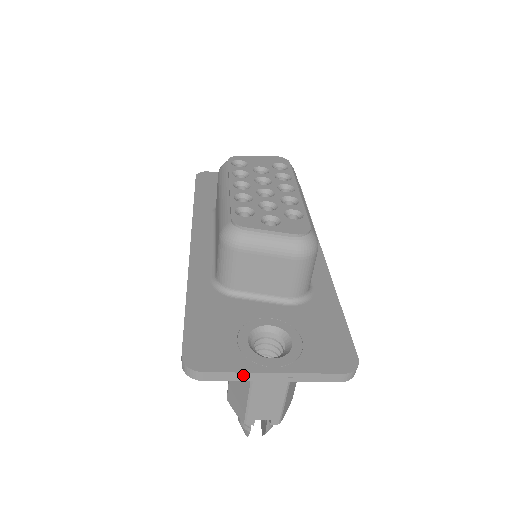
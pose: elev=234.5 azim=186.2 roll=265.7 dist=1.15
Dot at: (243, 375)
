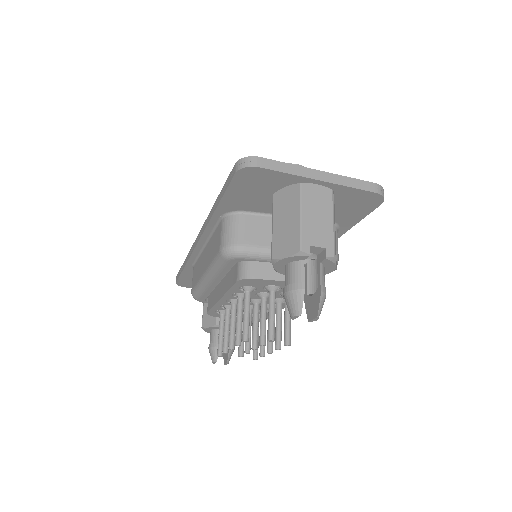
Dot at: (294, 168)
